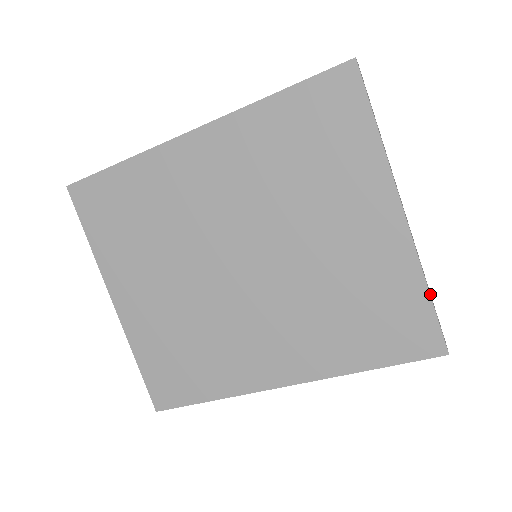
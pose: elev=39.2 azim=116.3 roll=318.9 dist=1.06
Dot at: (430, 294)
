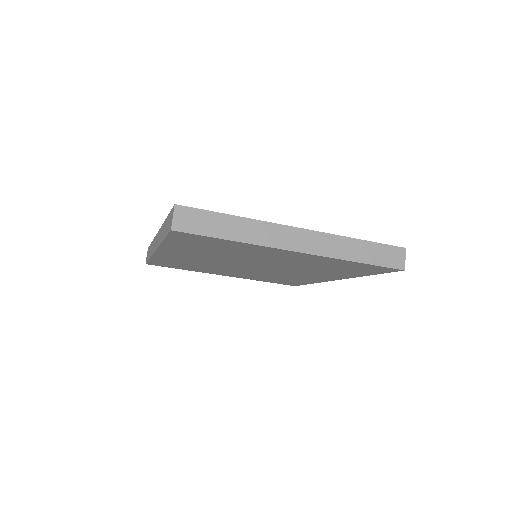
Dot at: (363, 255)
